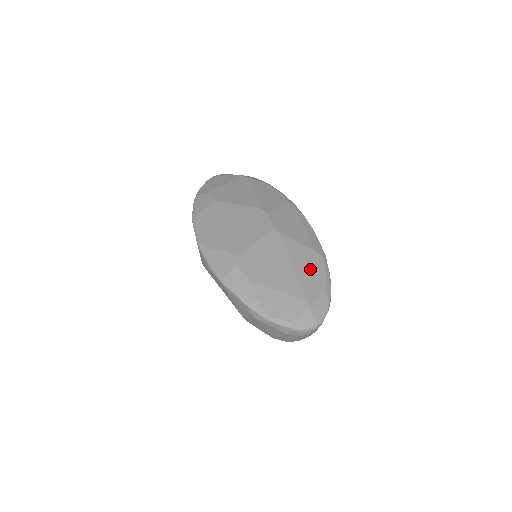
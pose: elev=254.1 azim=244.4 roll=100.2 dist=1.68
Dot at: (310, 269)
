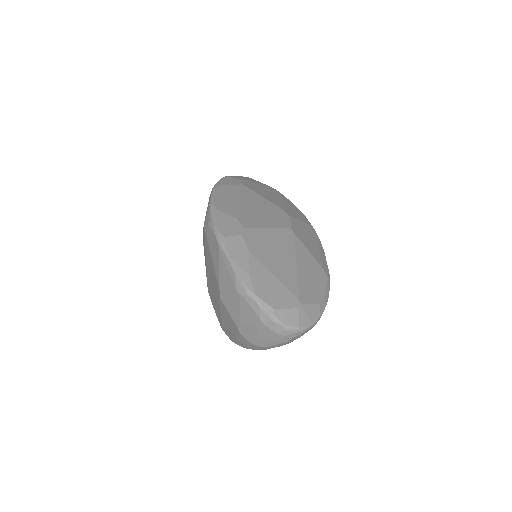
Dot at: (312, 278)
